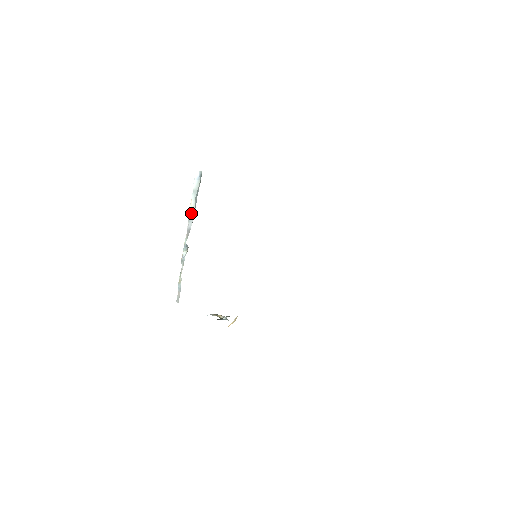
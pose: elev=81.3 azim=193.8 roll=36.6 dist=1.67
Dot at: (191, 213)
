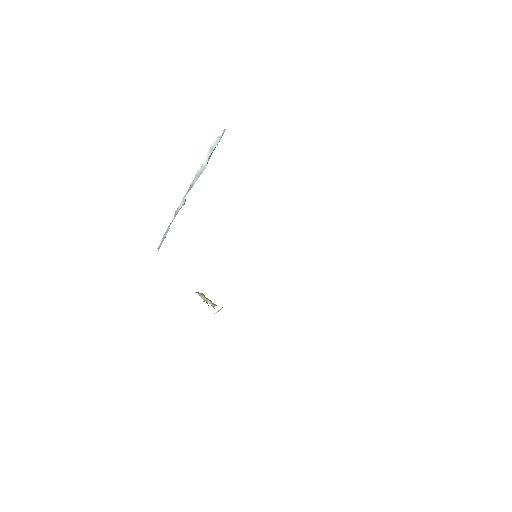
Dot at: (200, 169)
